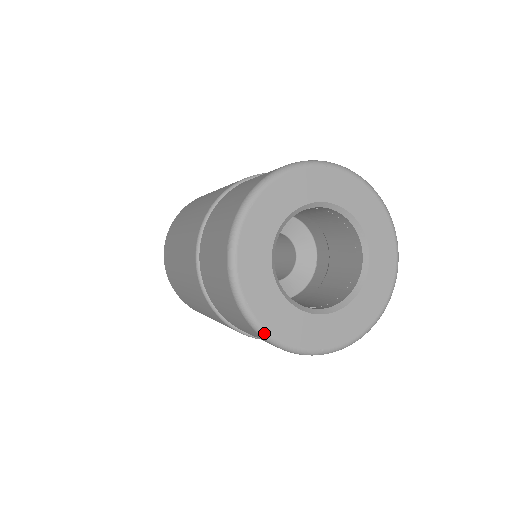
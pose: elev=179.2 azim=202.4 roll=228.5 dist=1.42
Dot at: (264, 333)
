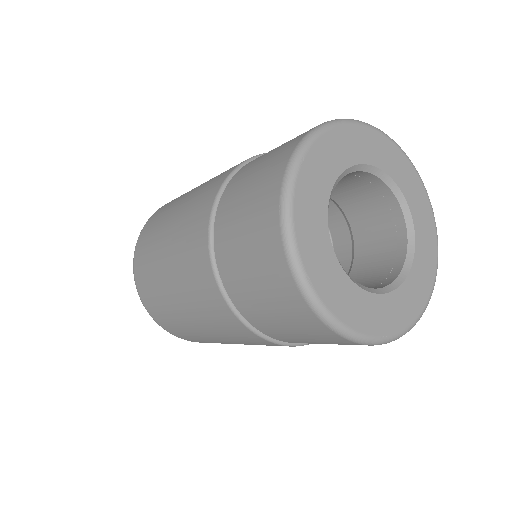
Dot at: (289, 197)
